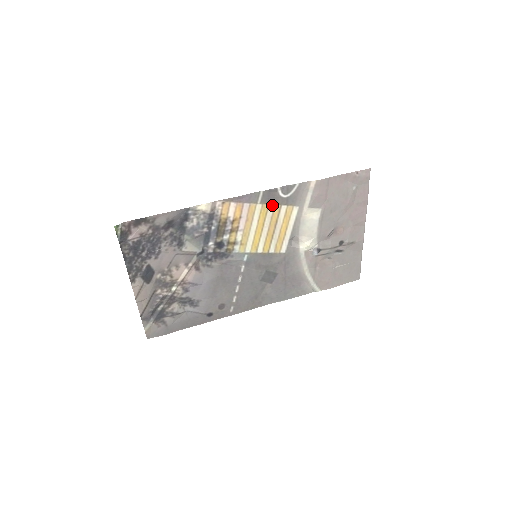
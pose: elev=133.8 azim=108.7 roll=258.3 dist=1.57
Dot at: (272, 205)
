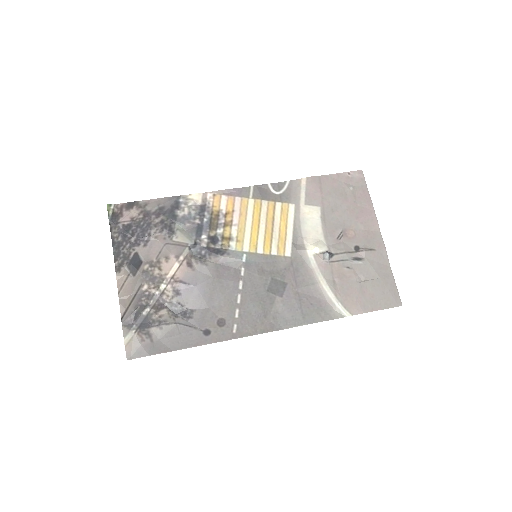
Dot at: (265, 201)
